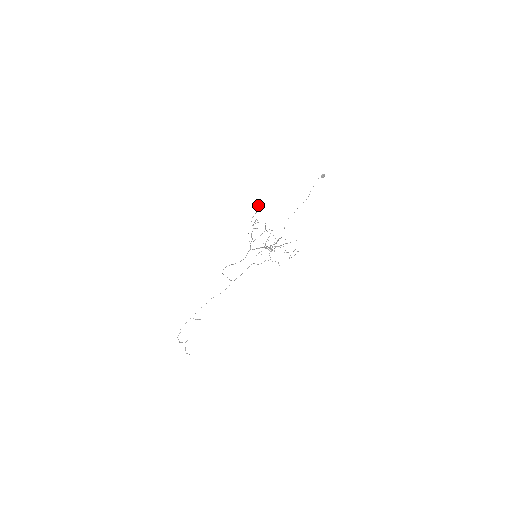
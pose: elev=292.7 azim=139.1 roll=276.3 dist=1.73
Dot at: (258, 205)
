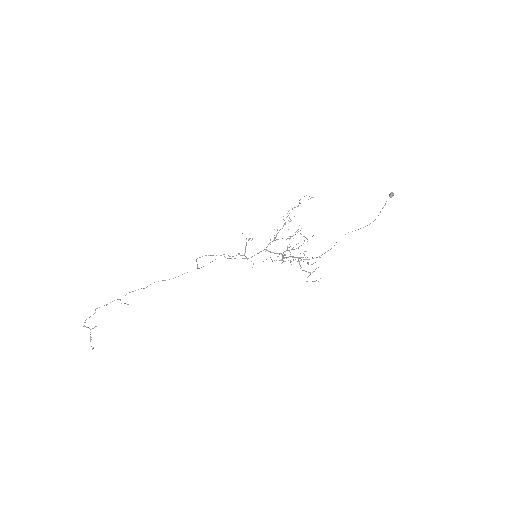
Dot at: (304, 196)
